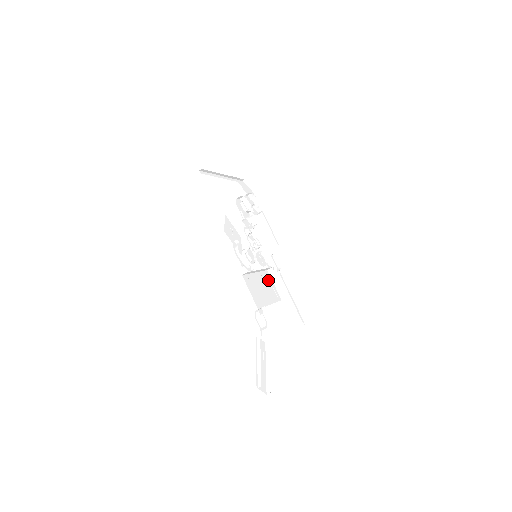
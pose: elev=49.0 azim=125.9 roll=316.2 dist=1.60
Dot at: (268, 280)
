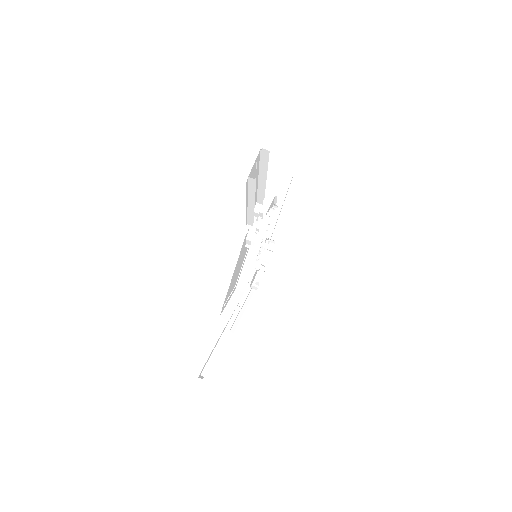
Dot at: (233, 287)
